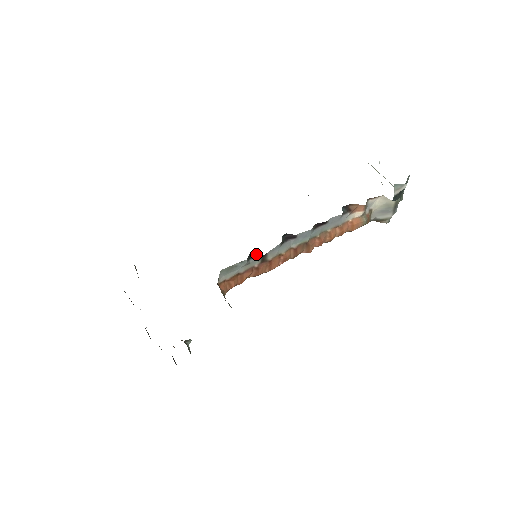
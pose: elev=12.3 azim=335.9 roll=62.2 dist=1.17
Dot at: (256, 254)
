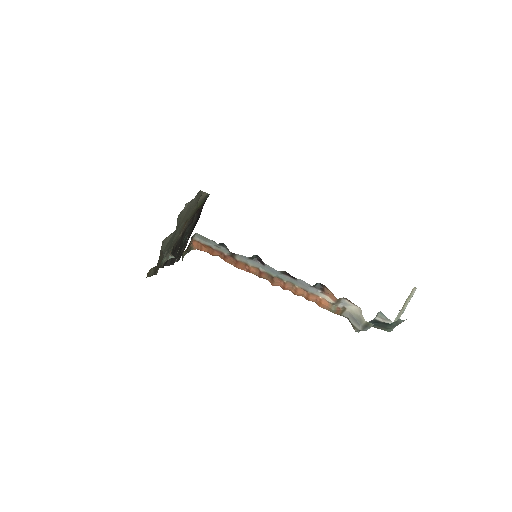
Dot at: occluded
